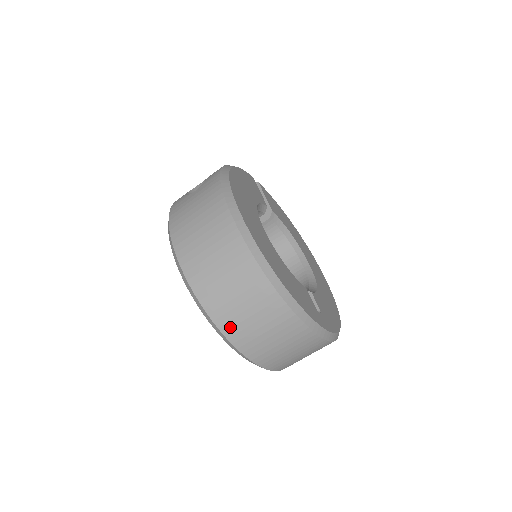
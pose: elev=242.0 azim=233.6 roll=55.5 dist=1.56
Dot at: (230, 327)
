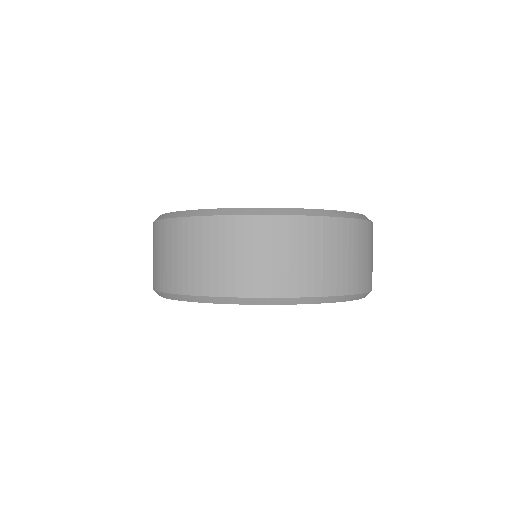
Dot at: (251, 285)
